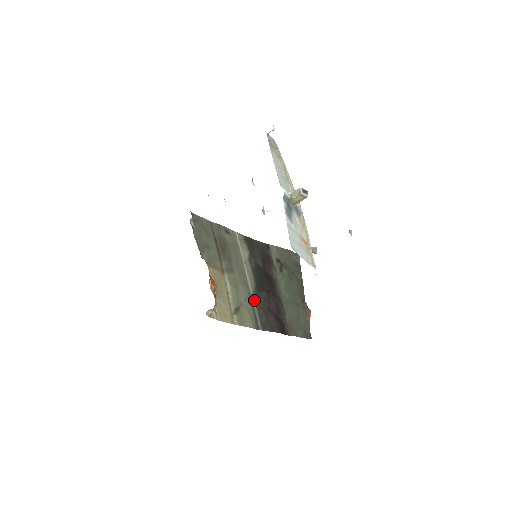
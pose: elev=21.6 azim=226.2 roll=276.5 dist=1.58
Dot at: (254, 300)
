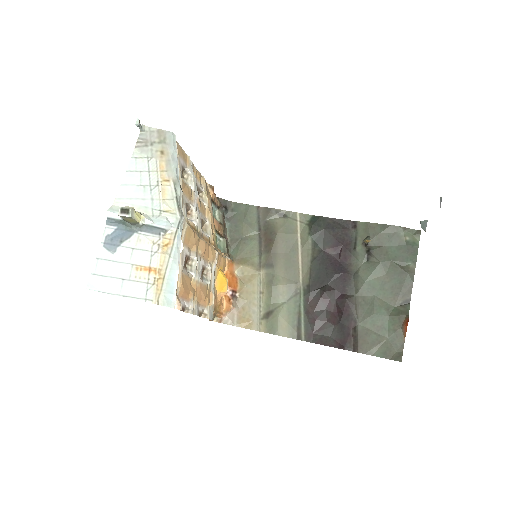
Dot at: (303, 301)
